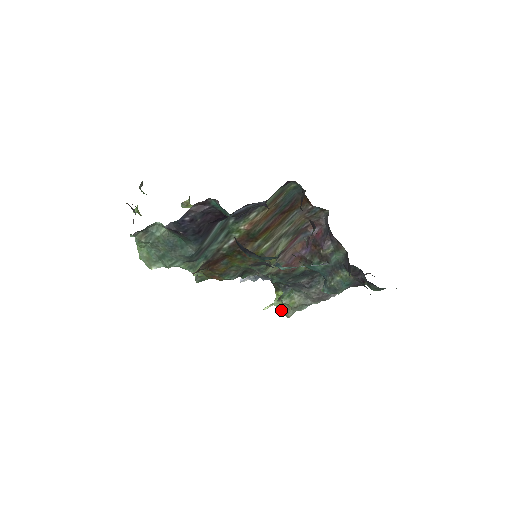
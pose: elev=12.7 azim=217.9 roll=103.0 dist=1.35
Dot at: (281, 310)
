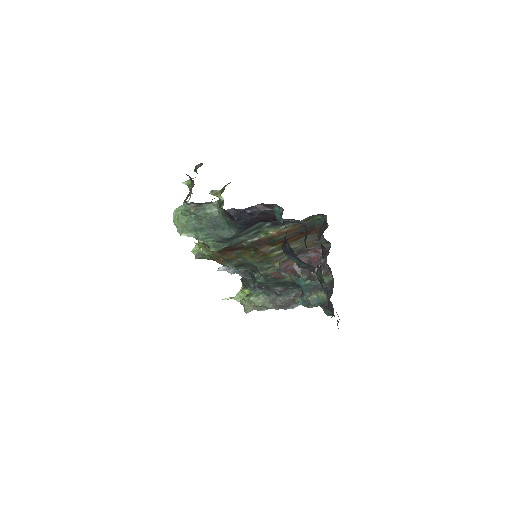
Dot at: (243, 305)
